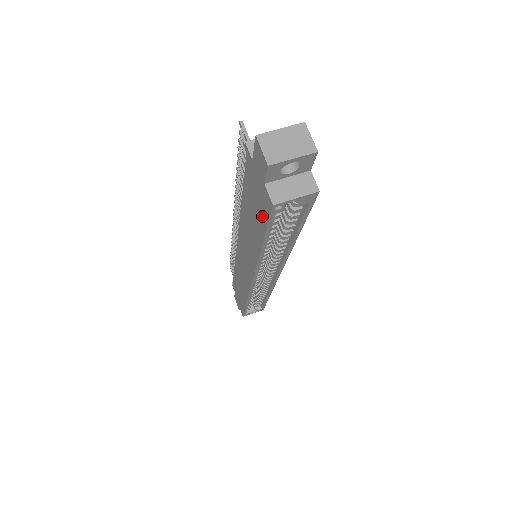
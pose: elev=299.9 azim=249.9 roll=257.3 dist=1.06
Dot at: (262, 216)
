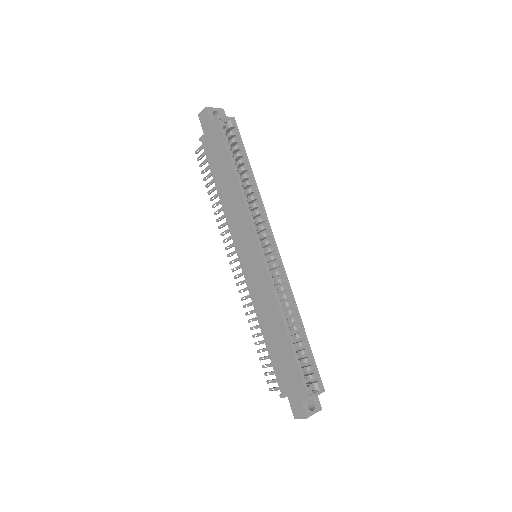
Dot at: (221, 144)
